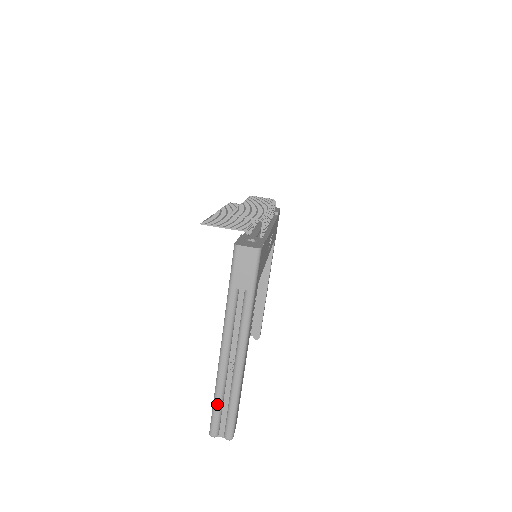
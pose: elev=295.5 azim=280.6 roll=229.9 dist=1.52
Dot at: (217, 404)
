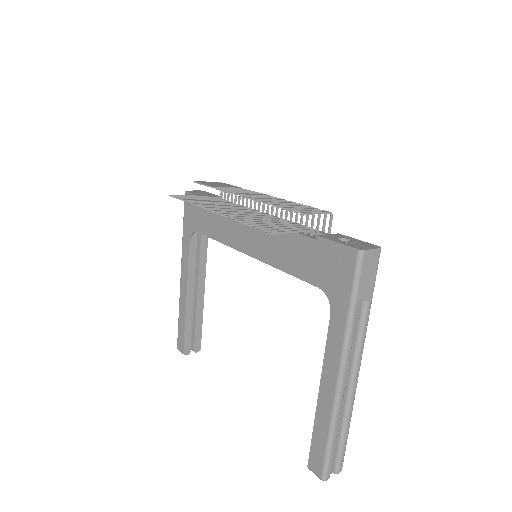
Dot at: (334, 442)
